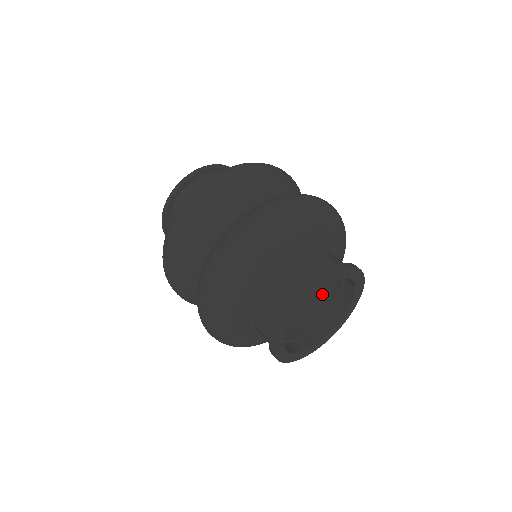
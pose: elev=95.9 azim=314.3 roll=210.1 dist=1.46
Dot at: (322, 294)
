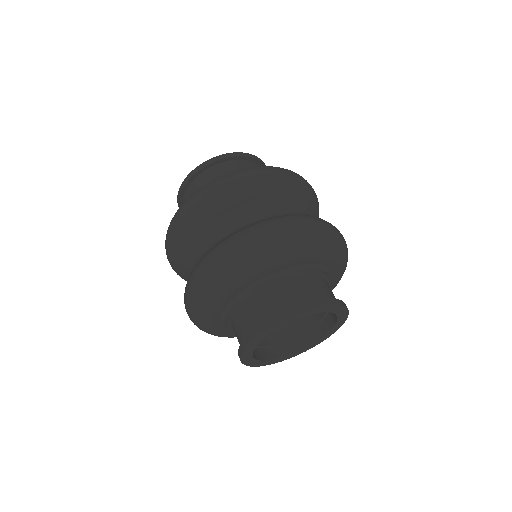
Dot at: occluded
